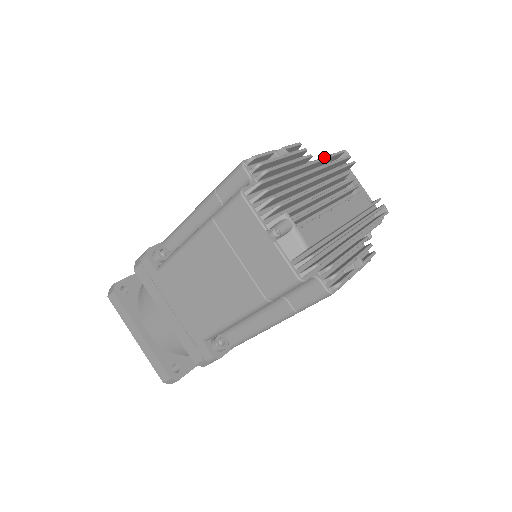
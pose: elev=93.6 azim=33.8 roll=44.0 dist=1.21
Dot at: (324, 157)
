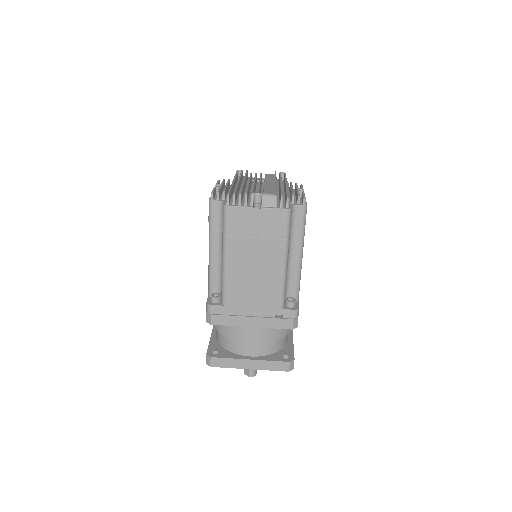
Dot at: (234, 176)
